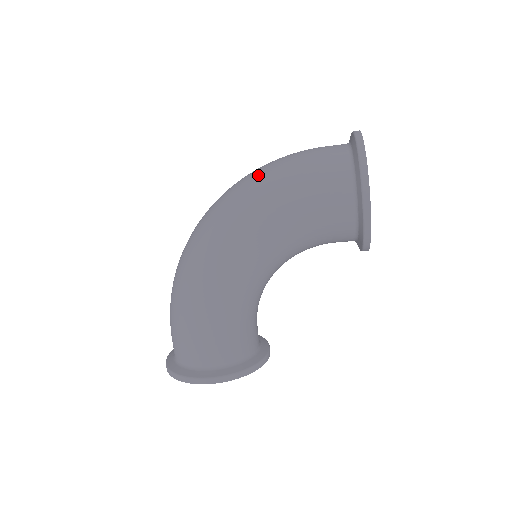
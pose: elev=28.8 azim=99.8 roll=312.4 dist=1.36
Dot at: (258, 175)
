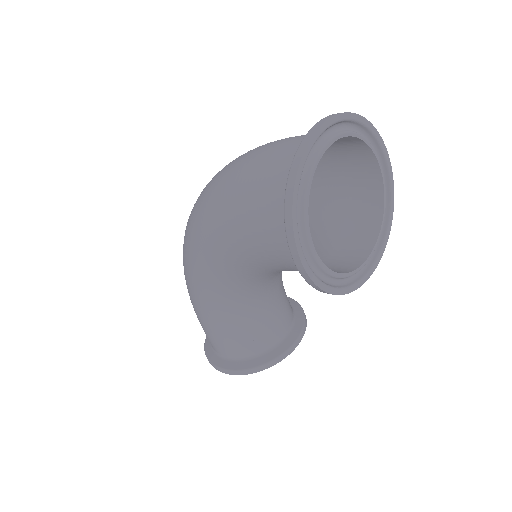
Dot at: (212, 185)
